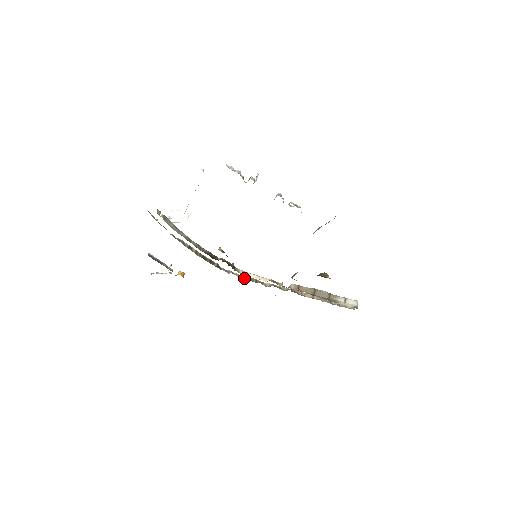
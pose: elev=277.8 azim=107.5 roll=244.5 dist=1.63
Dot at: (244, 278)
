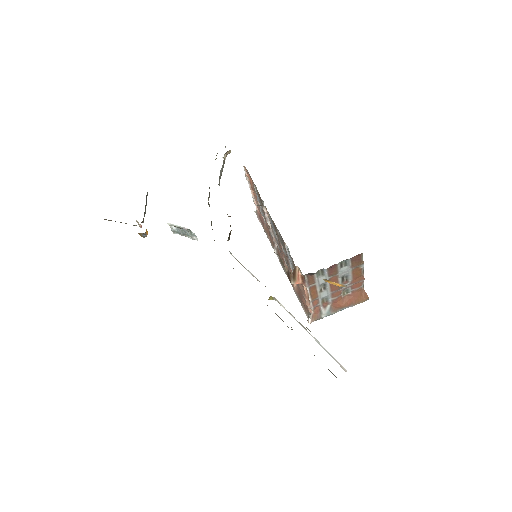
Dot at: occluded
